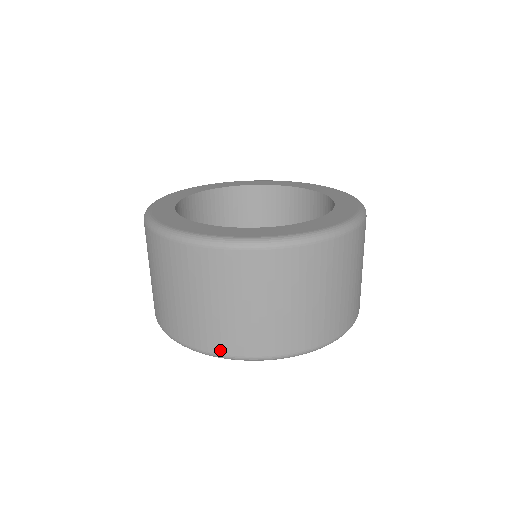
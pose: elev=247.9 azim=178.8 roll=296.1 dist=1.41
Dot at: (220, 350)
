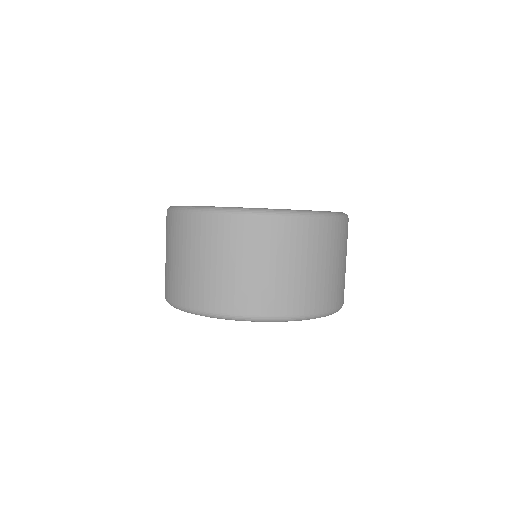
Dot at: (259, 311)
